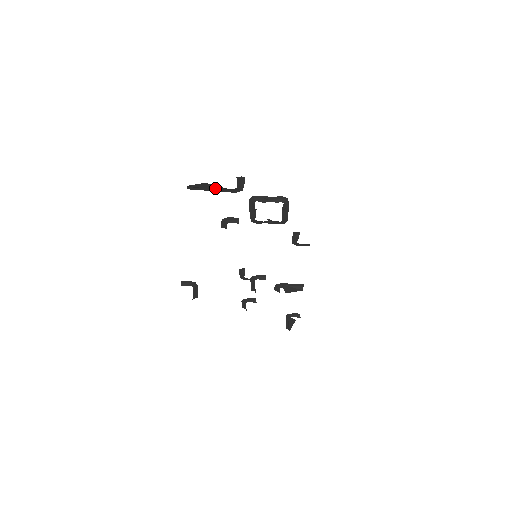
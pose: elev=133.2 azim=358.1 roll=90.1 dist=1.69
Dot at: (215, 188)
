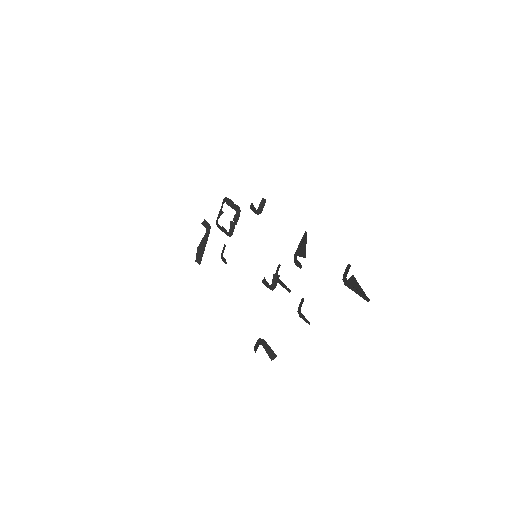
Dot at: (204, 245)
